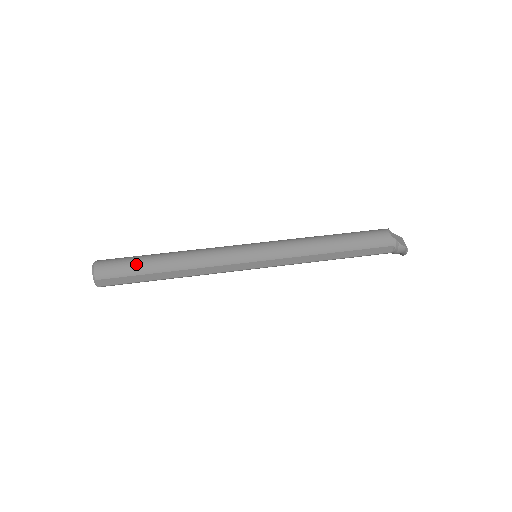
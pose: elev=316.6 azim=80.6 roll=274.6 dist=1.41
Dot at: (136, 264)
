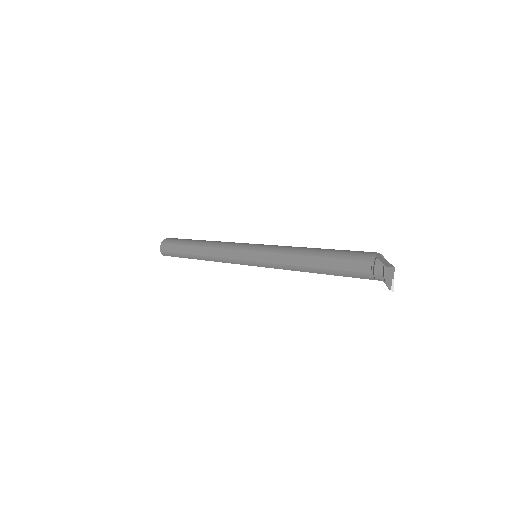
Dot at: (185, 239)
